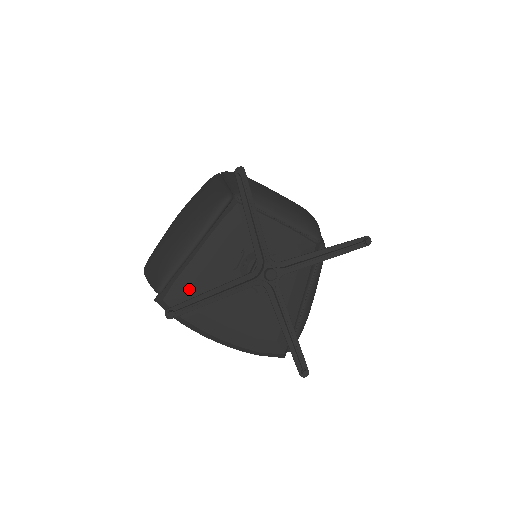
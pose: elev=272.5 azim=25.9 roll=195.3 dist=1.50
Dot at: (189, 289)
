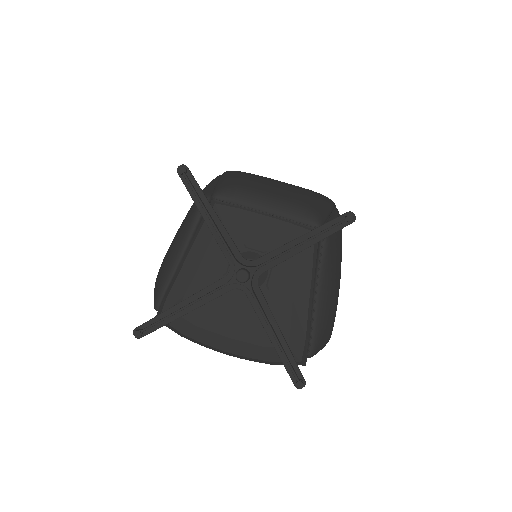
Dot at: occluded
